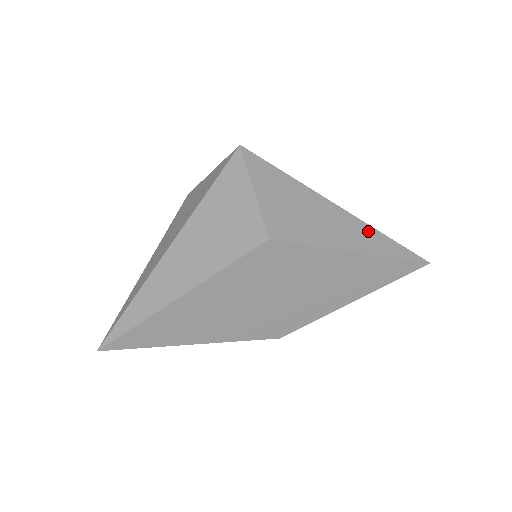
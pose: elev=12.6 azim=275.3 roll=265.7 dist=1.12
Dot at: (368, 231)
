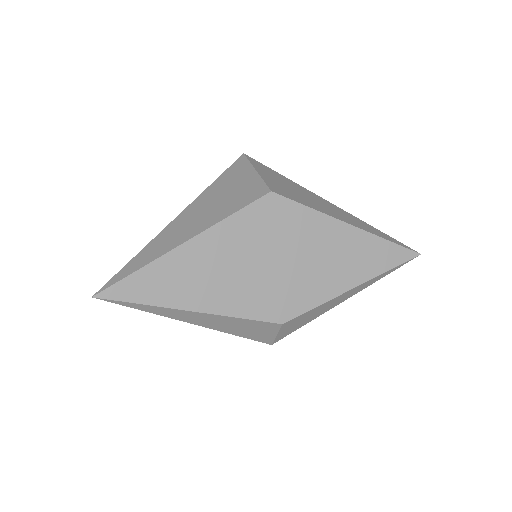
Dot at: (358, 220)
